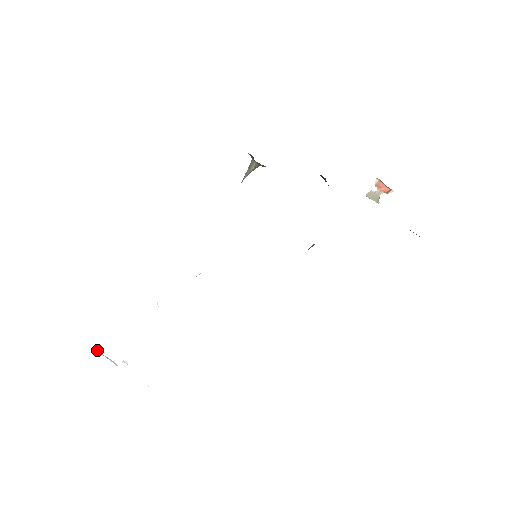
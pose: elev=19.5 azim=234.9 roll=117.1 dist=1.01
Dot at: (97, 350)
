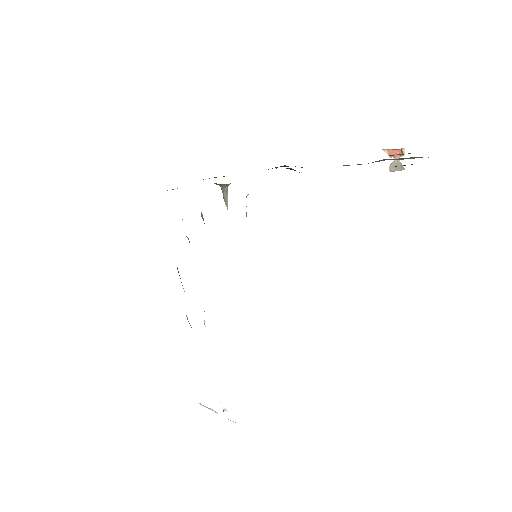
Dot at: (201, 404)
